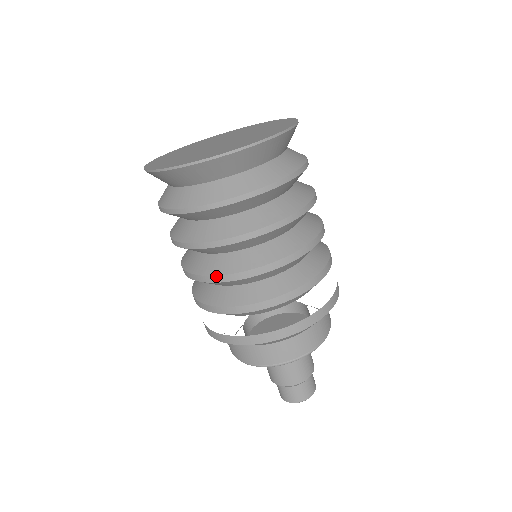
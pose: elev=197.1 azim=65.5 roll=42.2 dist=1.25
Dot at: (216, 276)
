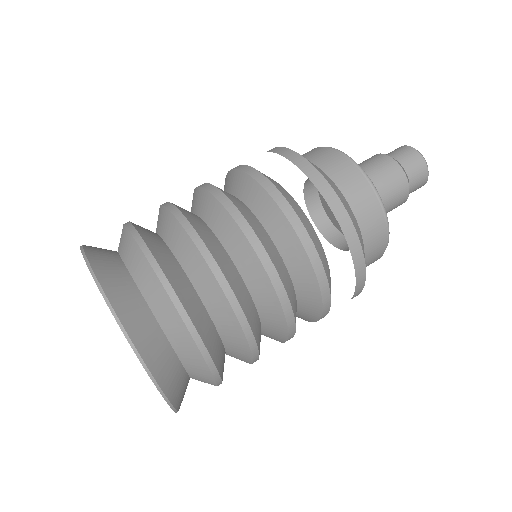
Dot at: occluded
